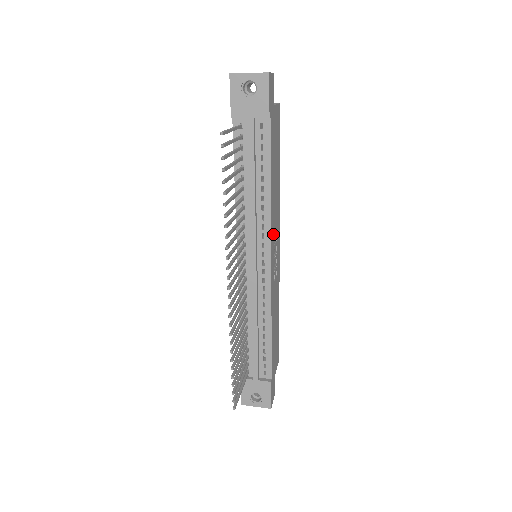
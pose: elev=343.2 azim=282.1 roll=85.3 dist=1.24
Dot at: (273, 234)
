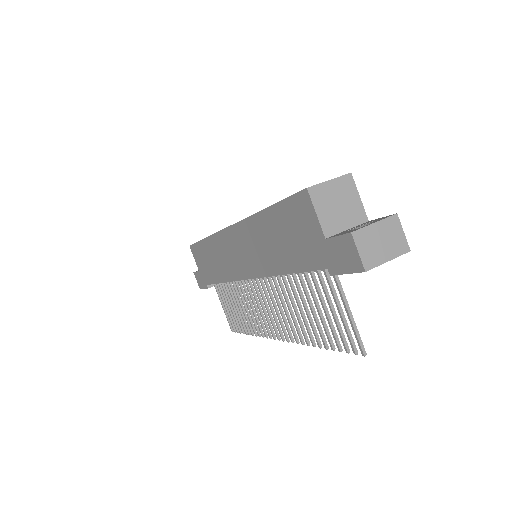
Dot at: occluded
